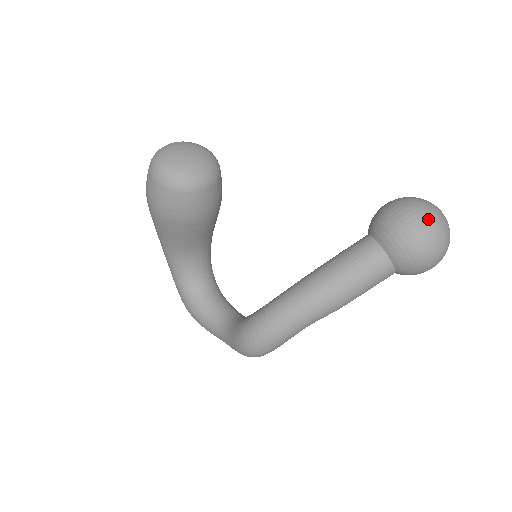
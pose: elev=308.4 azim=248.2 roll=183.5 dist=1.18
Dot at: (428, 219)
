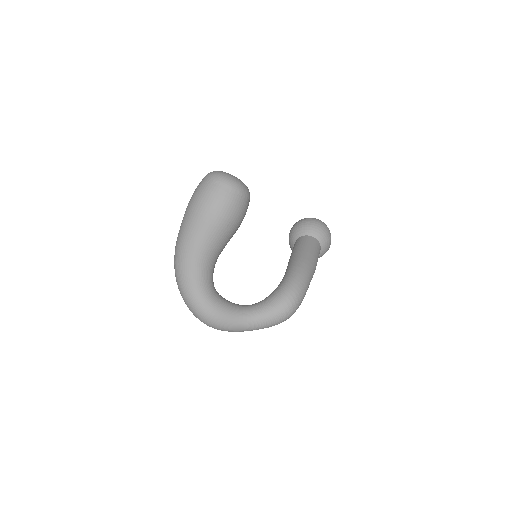
Dot at: occluded
